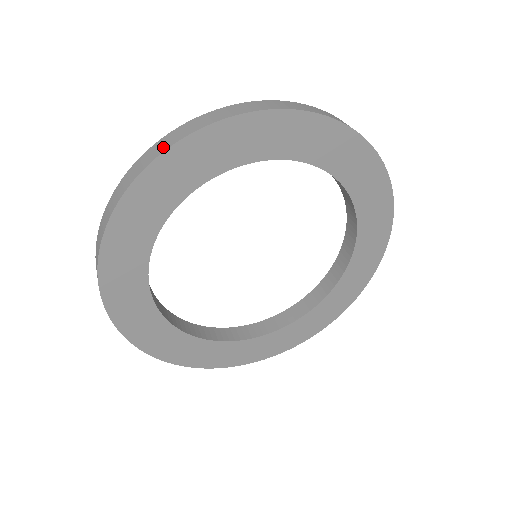
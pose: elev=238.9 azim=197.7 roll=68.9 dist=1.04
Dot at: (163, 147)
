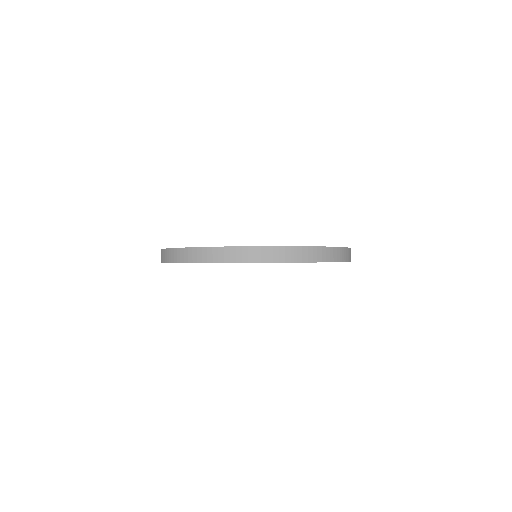
Dot at: (278, 258)
